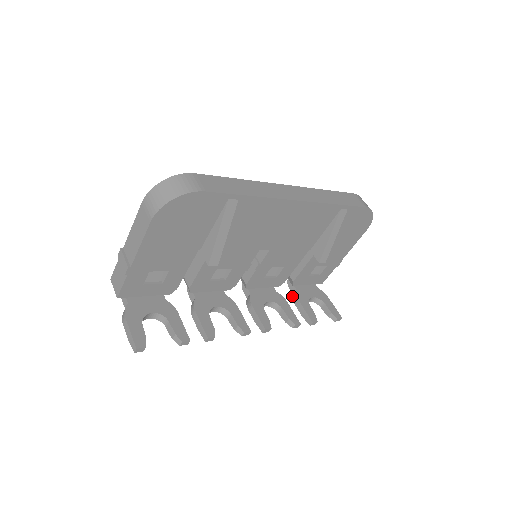
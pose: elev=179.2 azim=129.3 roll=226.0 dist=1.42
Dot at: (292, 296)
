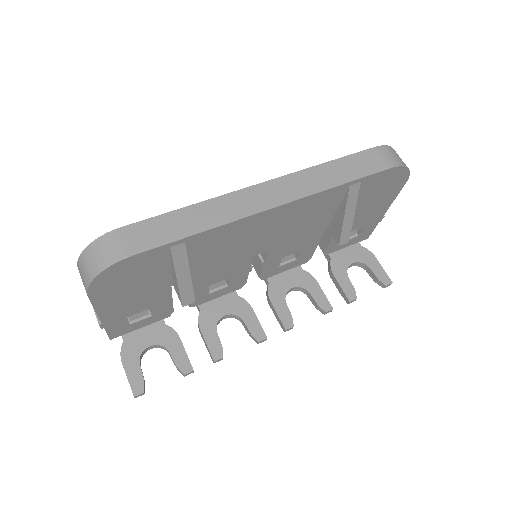
Dot at: occluded
